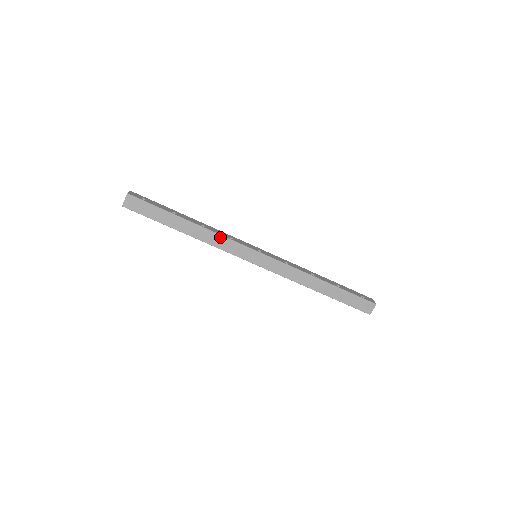
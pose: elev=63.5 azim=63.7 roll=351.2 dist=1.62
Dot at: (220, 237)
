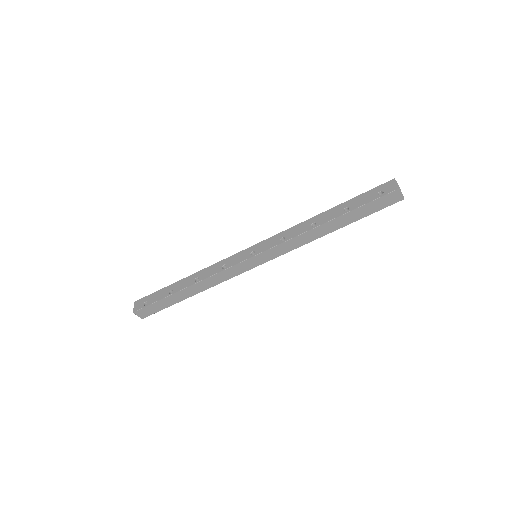
Dot at: (215, 276)
